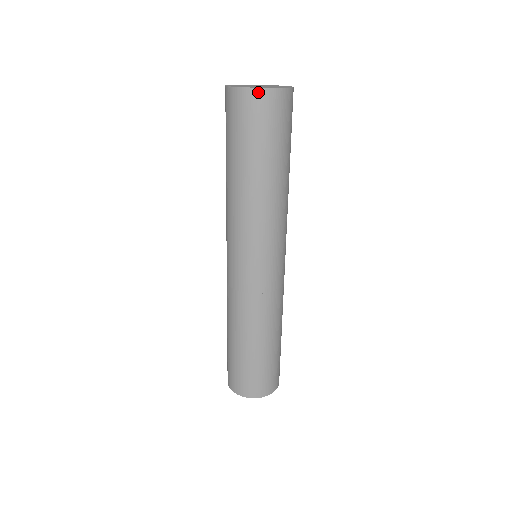
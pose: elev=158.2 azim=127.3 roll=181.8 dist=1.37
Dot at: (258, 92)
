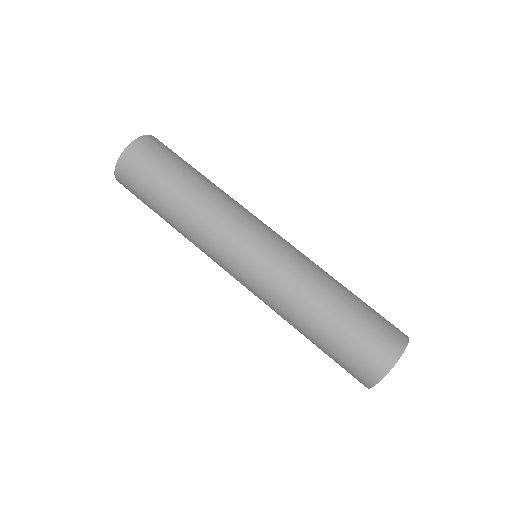
Dot at: (144, 138)
